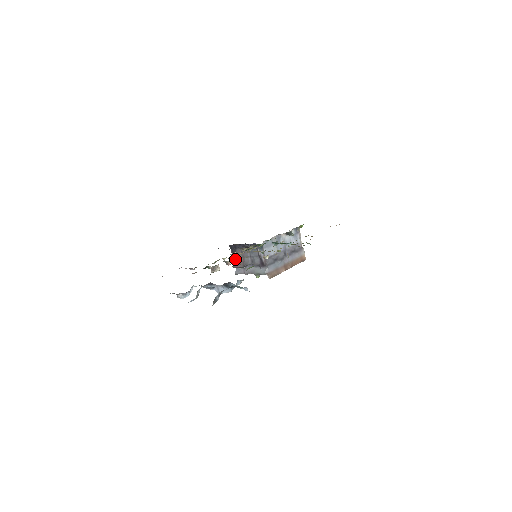
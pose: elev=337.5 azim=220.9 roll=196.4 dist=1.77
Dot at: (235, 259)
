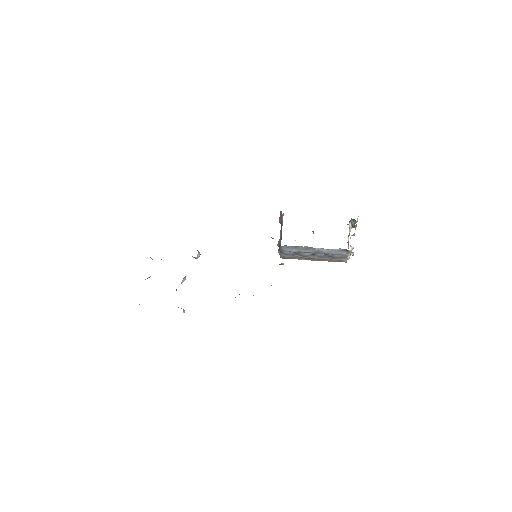
Dot at: occluded
